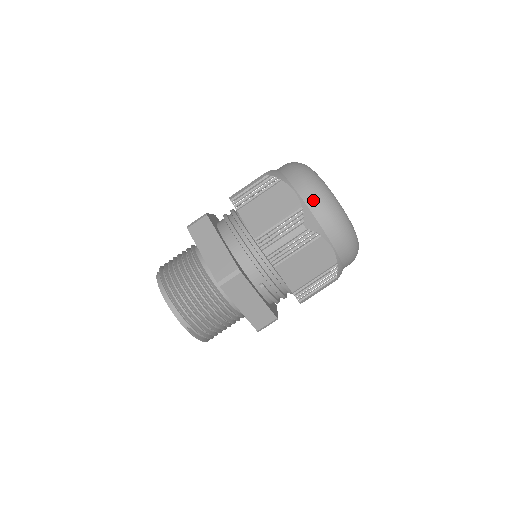
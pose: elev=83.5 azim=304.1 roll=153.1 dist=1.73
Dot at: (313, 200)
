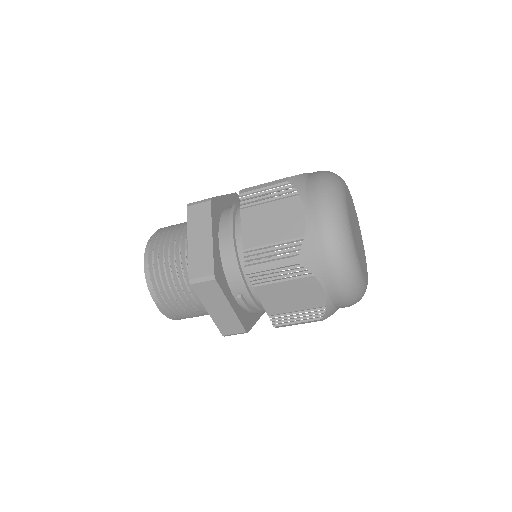
Dot at: (321, 233)
